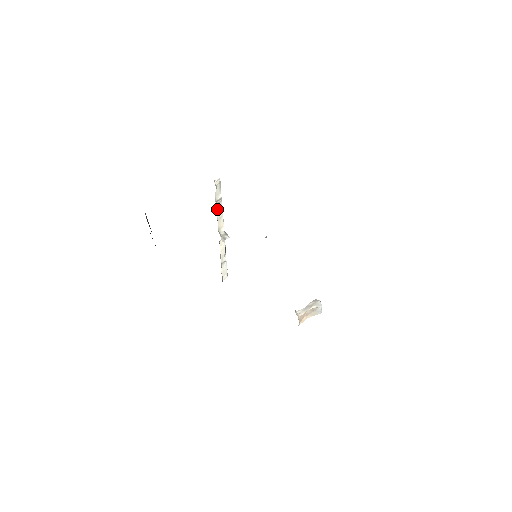
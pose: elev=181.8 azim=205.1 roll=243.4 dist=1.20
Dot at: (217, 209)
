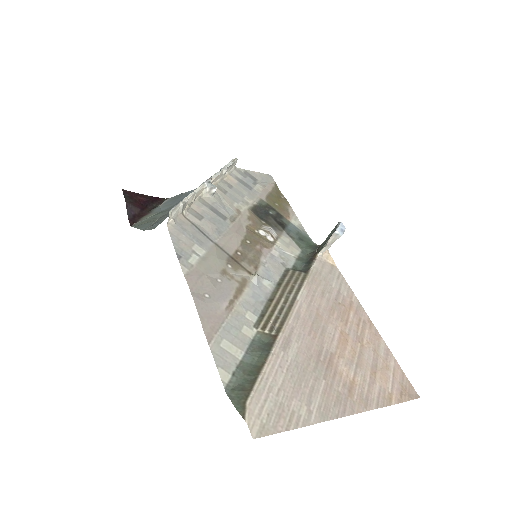
Dot at: (187, 206)
